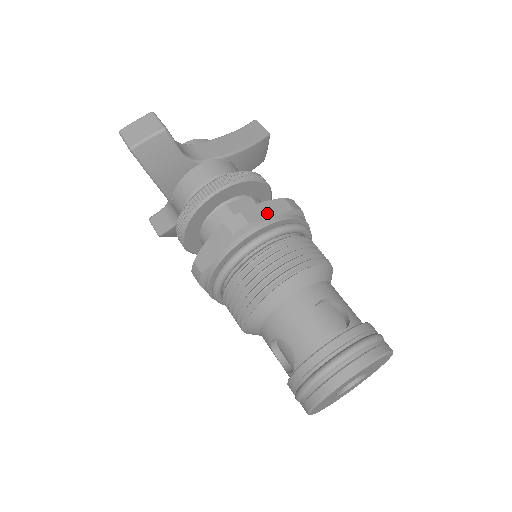
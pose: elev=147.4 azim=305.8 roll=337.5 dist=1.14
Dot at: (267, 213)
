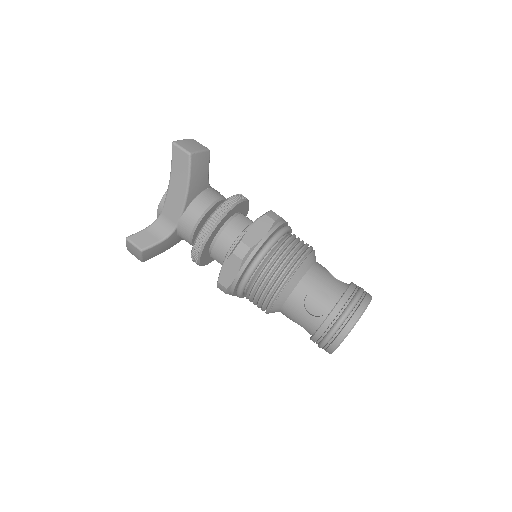
Dot at: occluded
